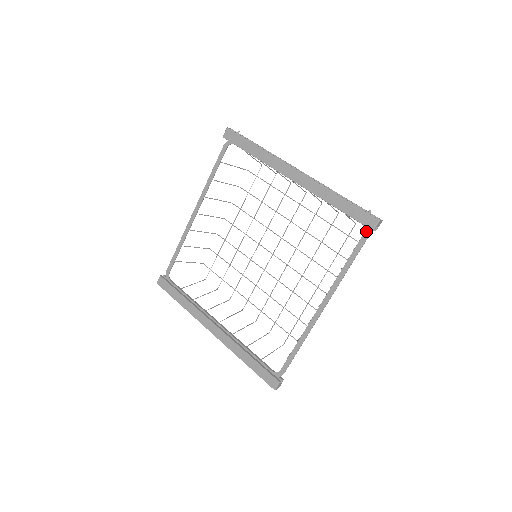
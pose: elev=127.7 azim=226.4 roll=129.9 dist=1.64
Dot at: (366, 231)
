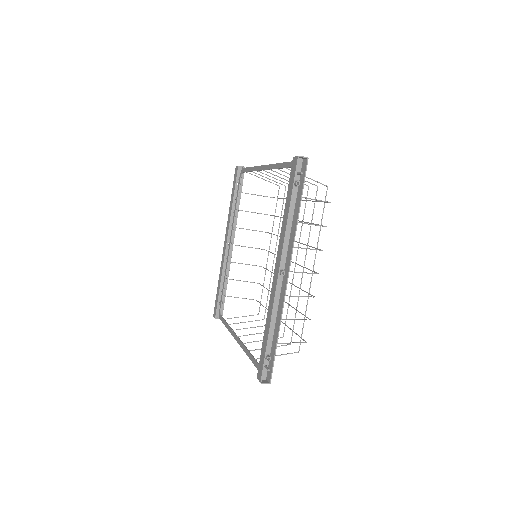
Dot at: occluded
